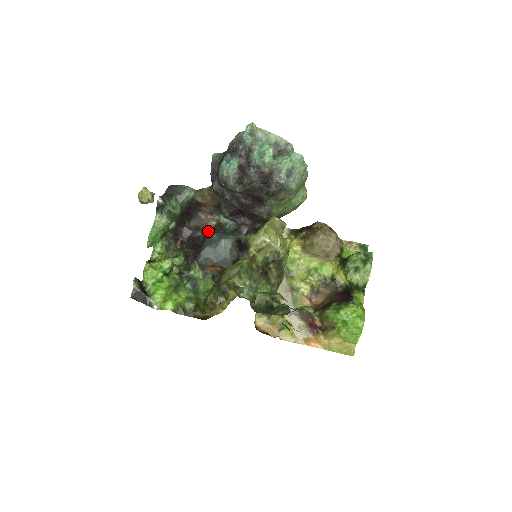
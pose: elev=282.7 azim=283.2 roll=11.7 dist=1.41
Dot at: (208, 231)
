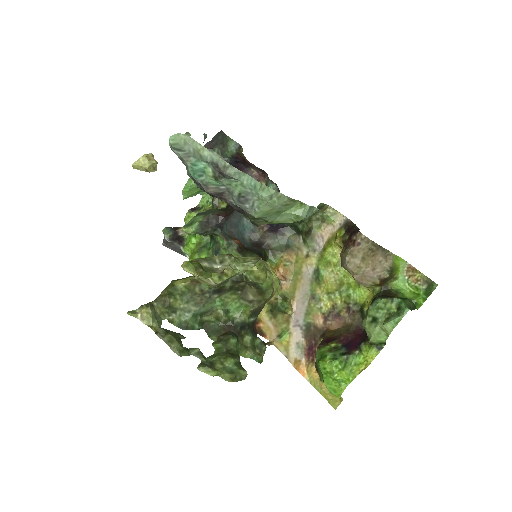
Dot at: occluded
